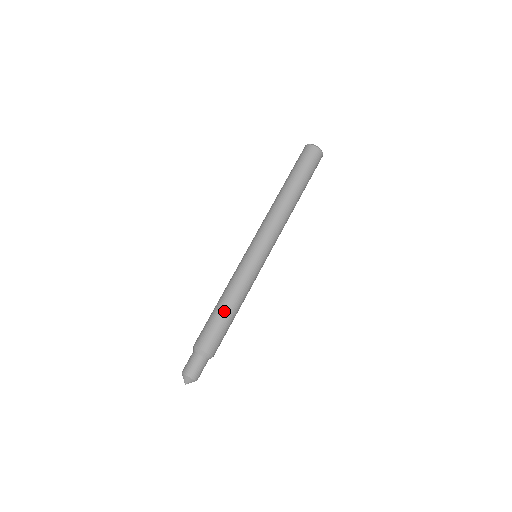
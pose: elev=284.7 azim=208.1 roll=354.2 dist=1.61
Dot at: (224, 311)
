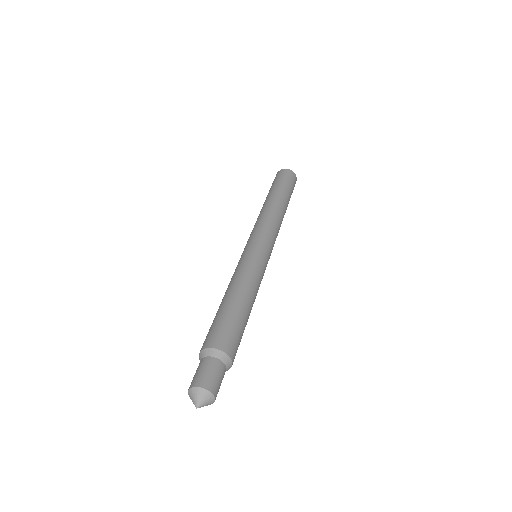
Dot at: (225, 302)
